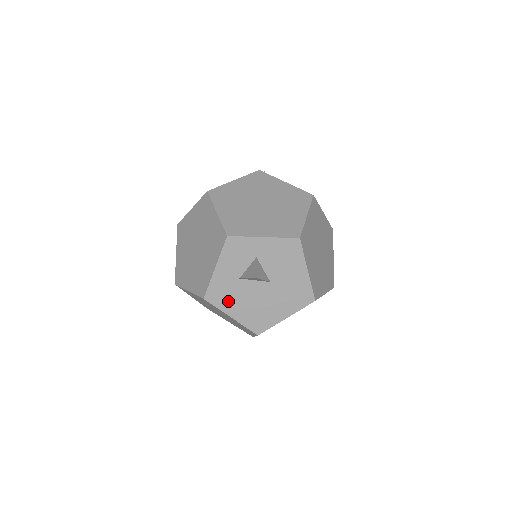
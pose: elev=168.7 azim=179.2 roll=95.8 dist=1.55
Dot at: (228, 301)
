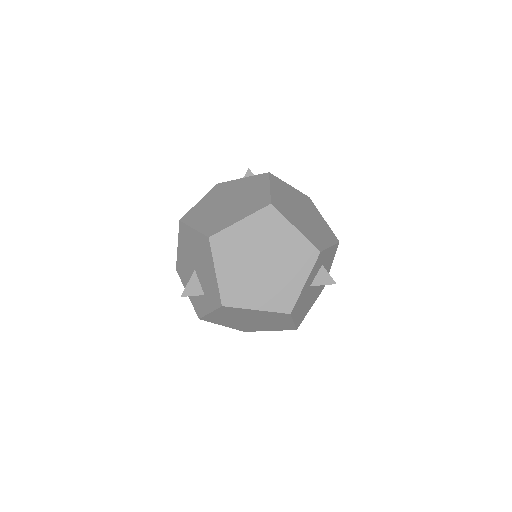
Dot at: (298, 309)
